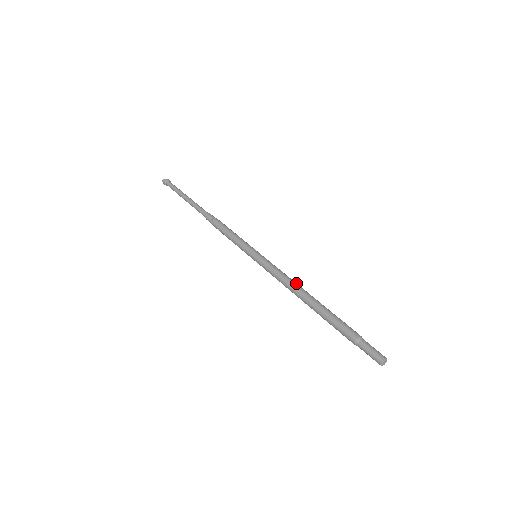
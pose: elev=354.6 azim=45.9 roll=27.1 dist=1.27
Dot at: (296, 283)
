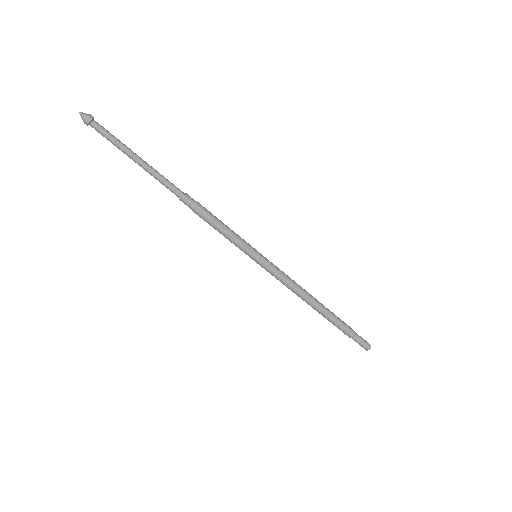
Dot at: (301, 287)
